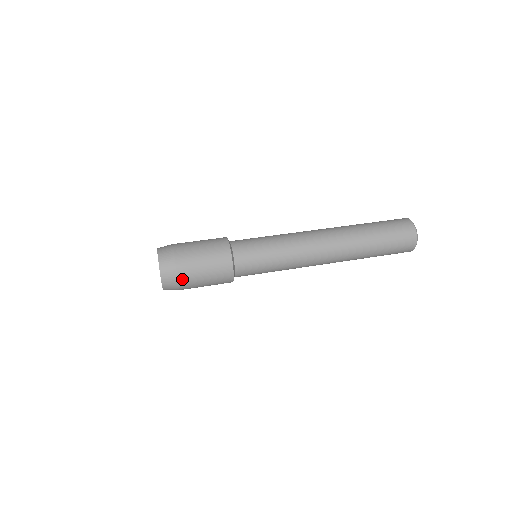
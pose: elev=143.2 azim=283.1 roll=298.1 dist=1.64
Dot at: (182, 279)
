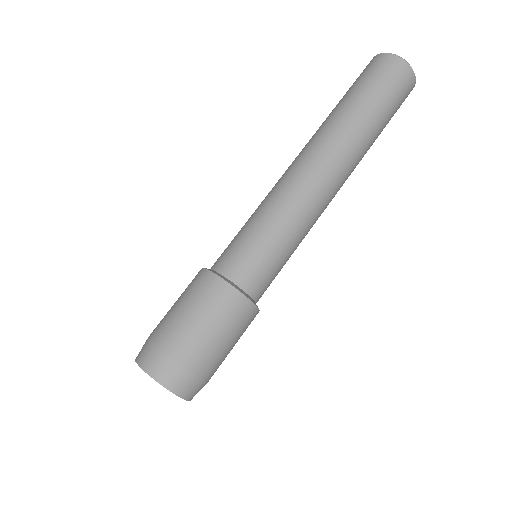
Dot at: (196, 367)
